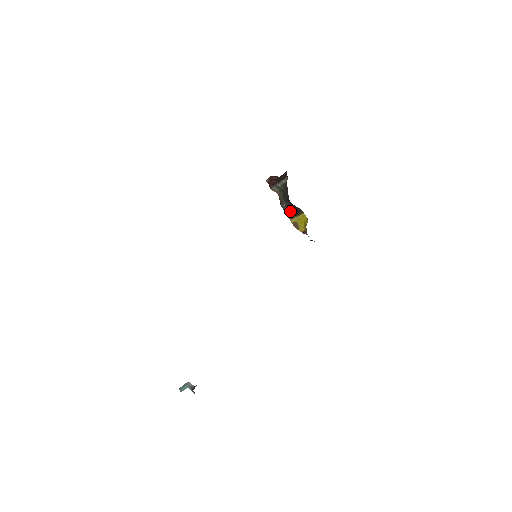
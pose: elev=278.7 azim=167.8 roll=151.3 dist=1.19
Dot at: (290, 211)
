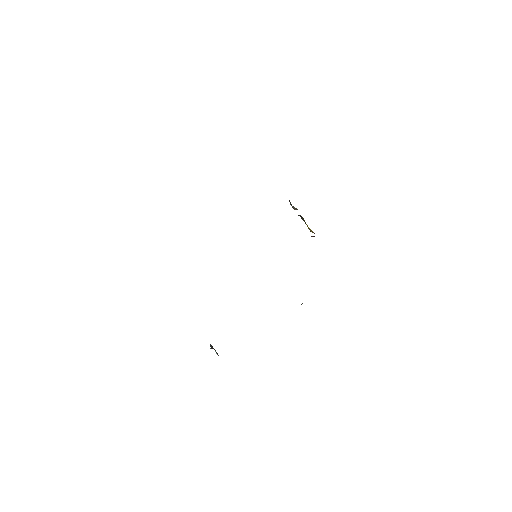
Dot at: occluded
